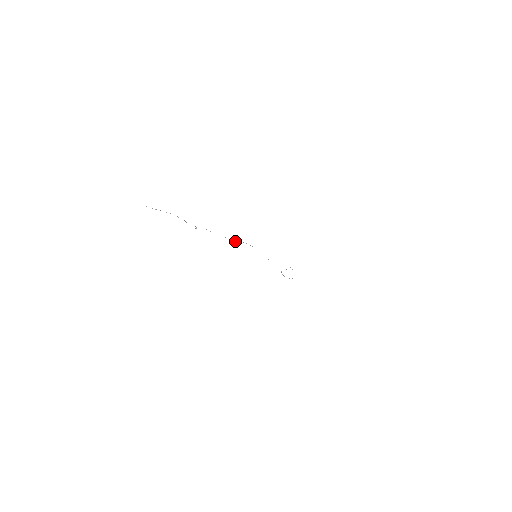
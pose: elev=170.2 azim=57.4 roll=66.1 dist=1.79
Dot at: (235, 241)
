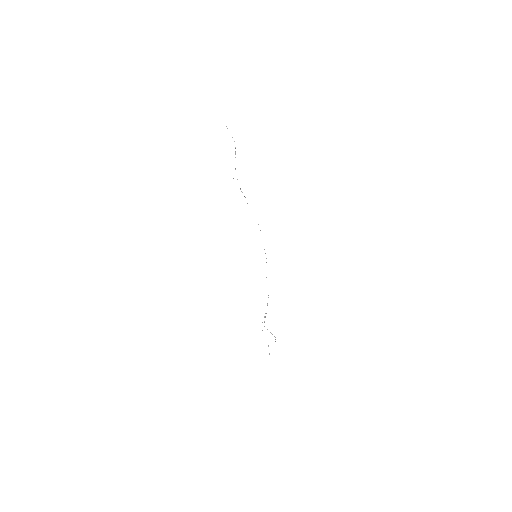
Dot at: occluded
